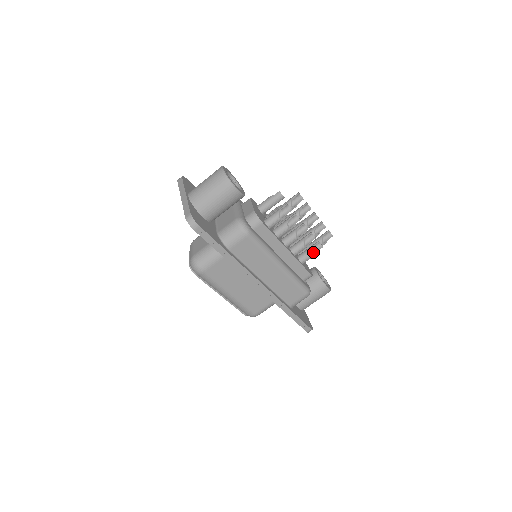
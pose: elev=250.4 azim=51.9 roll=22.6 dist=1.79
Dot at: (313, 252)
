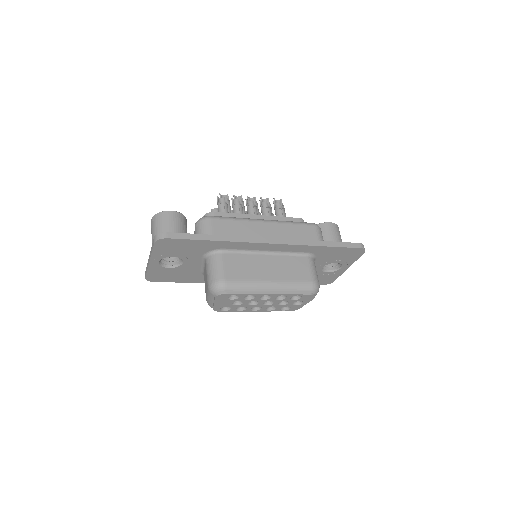
Dot at: occluded
